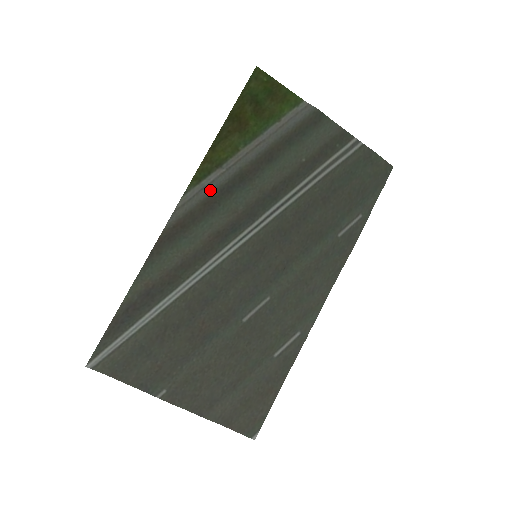
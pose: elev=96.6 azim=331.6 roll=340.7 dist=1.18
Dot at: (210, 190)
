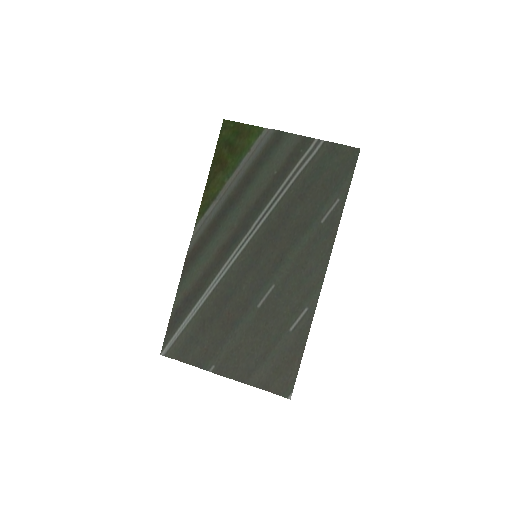
Dot at: (211, 218)
